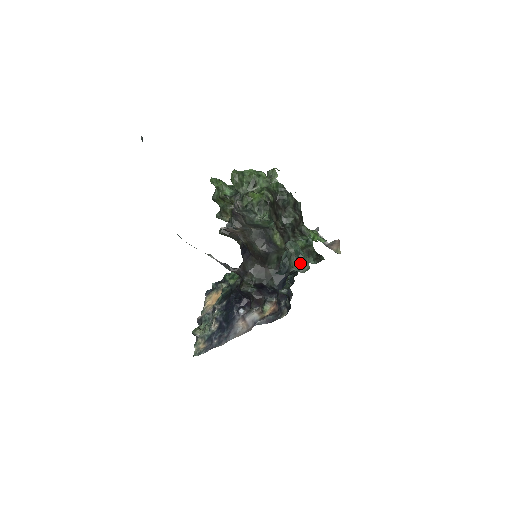
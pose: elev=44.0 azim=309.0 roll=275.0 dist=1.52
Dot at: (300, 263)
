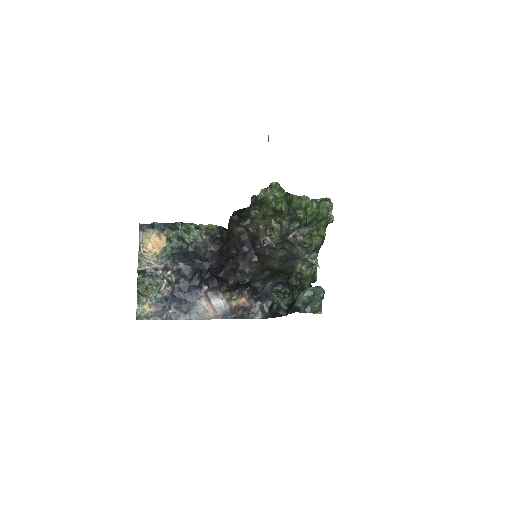
Dot at: (319, 308)
